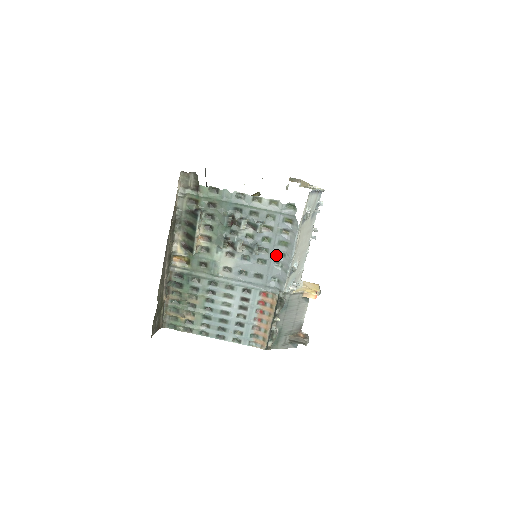
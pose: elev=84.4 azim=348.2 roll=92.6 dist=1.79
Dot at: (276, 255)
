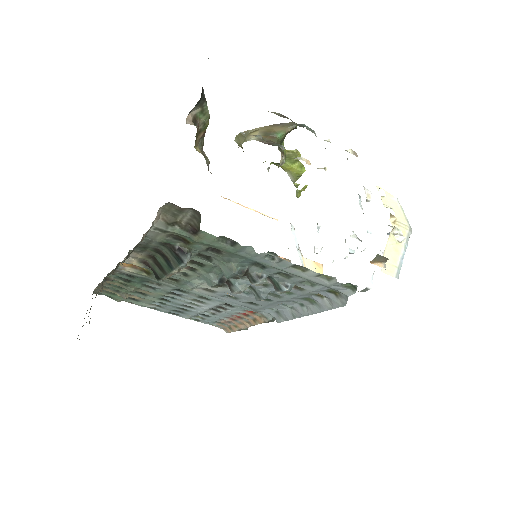
Dot at: (290, 301)
